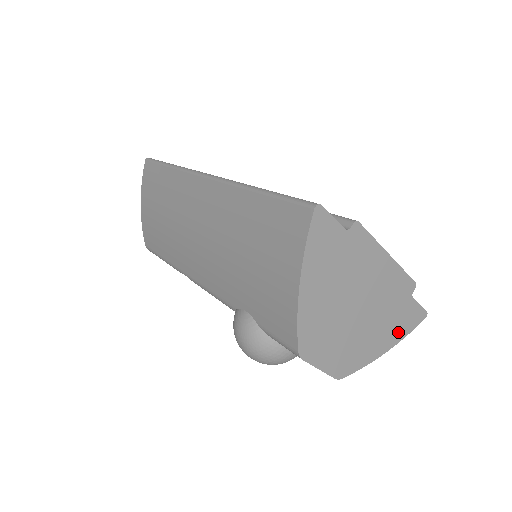
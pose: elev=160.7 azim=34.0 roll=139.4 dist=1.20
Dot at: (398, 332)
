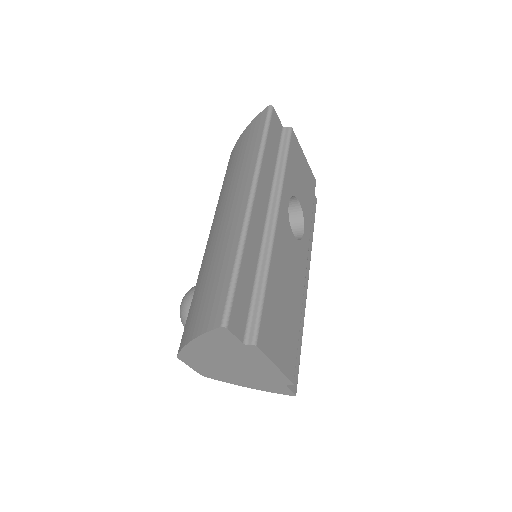
Dot at: (264, 388)
